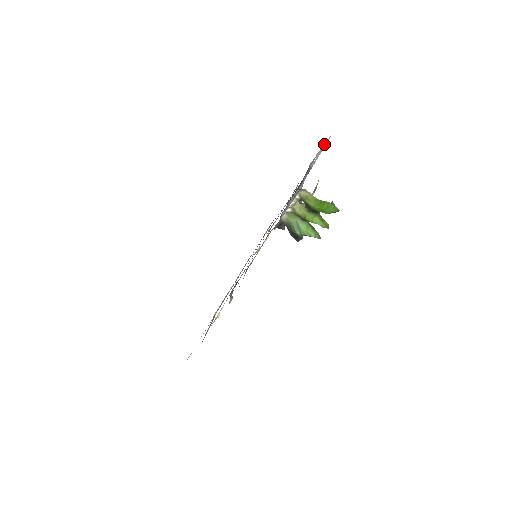
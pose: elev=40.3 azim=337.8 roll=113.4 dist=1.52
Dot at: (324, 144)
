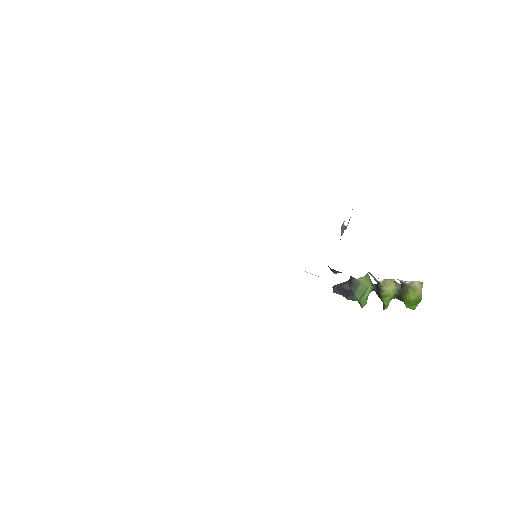
Dot at: occluded
